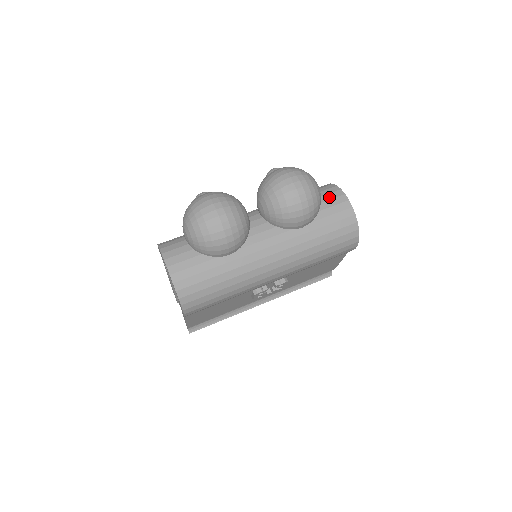
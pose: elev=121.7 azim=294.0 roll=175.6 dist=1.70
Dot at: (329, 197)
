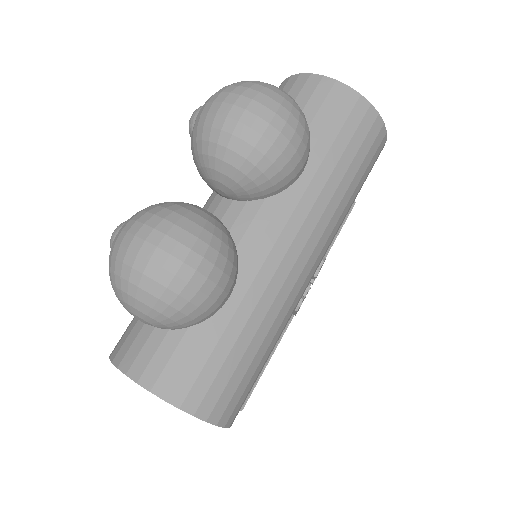
Dot at: (304, 97)
